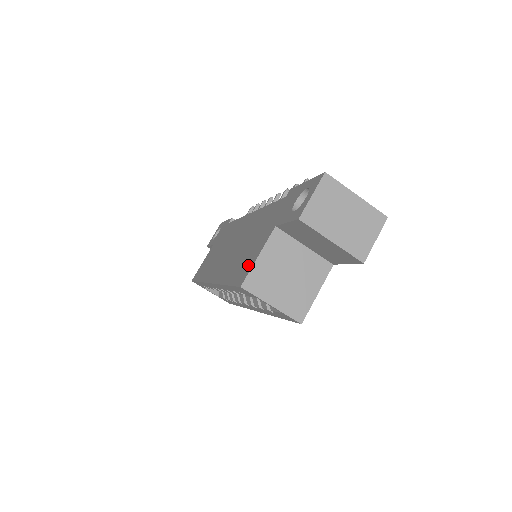
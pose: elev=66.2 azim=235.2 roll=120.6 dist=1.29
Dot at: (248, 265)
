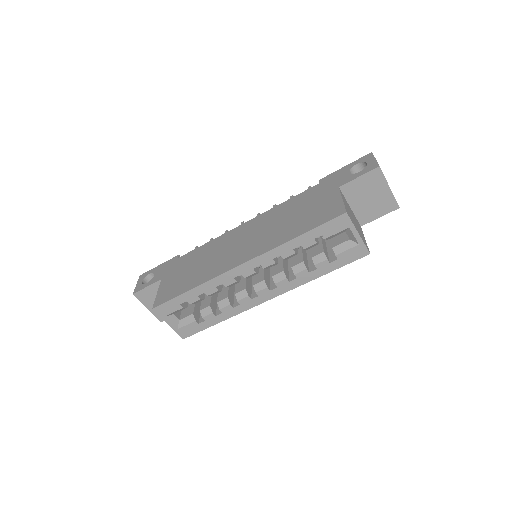
Dot at: (332, 208)
